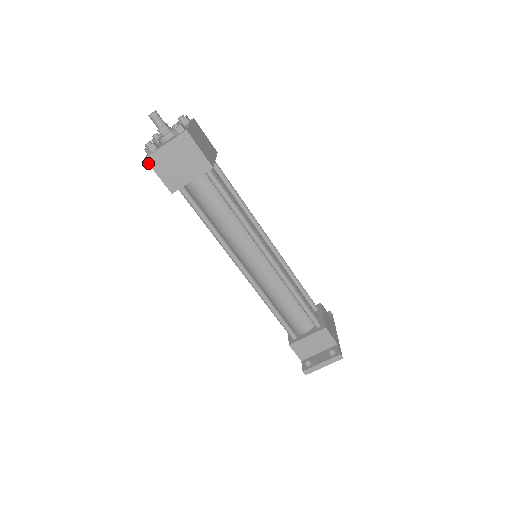
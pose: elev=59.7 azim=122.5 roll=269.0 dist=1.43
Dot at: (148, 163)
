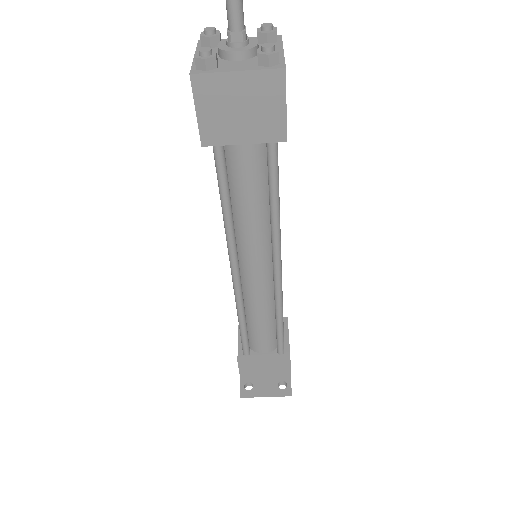
Dot at: (191, 84)
